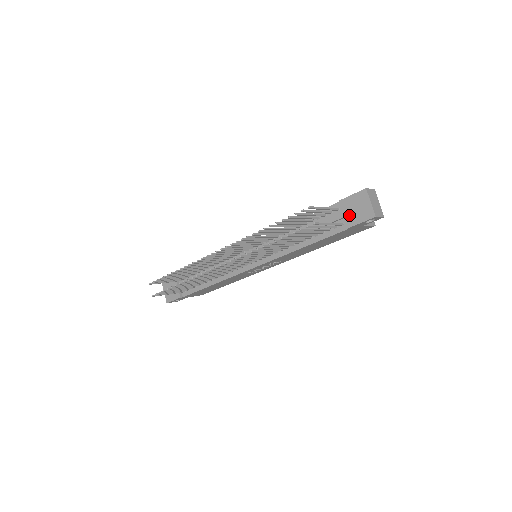
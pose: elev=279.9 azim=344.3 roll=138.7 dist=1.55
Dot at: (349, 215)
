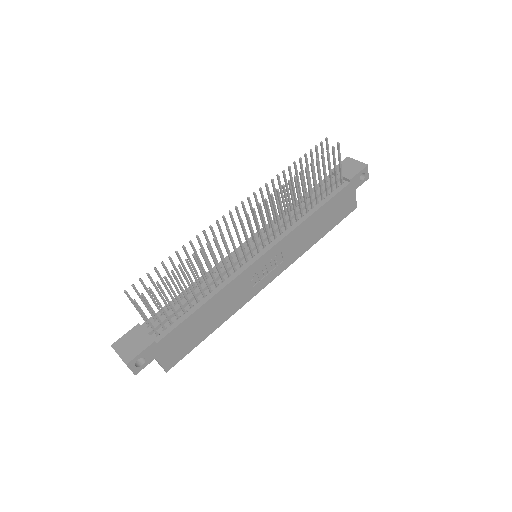
Dot at: (345, 173)
